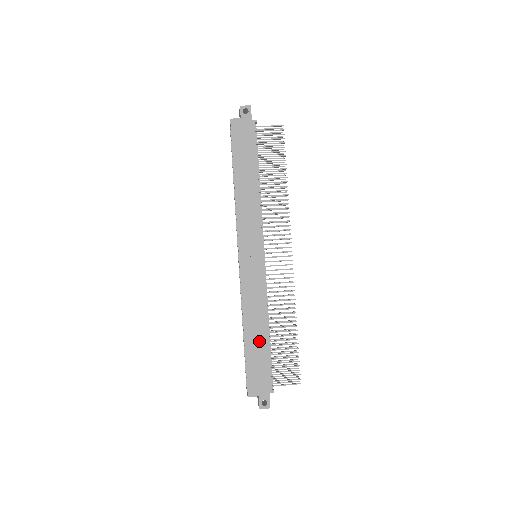
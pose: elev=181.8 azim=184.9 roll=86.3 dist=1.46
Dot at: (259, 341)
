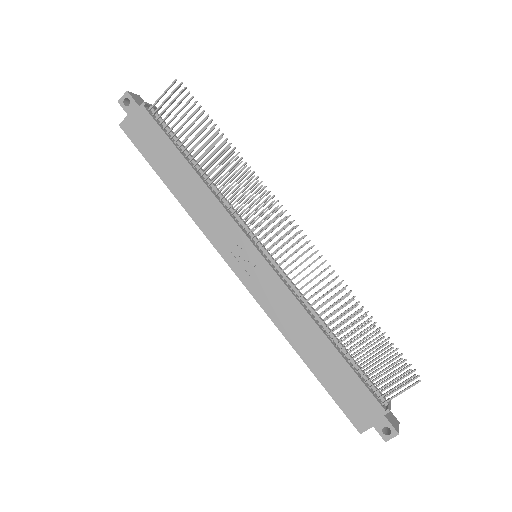
Dot at: (326, 358)
